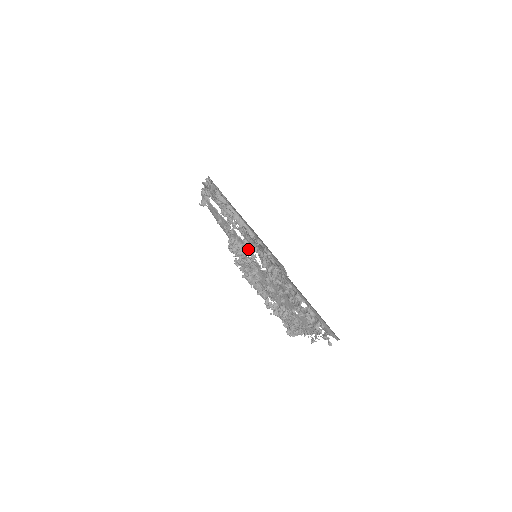
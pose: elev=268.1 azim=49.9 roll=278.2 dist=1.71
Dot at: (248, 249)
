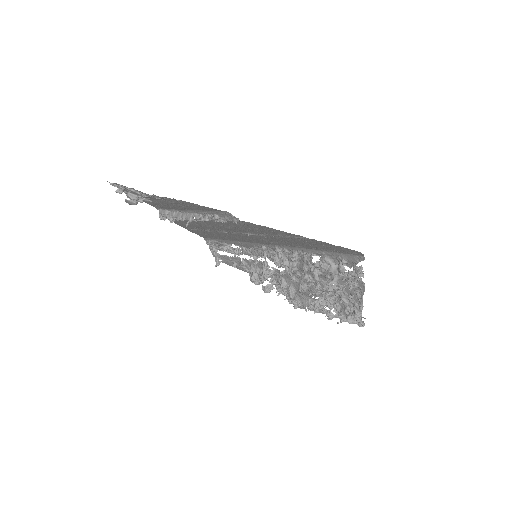
Dot at: (262, 264)
